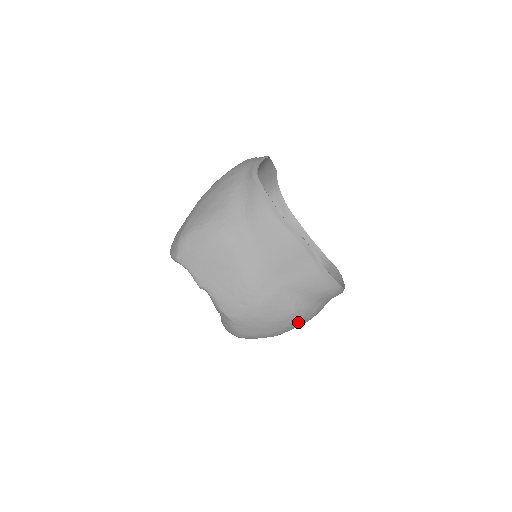
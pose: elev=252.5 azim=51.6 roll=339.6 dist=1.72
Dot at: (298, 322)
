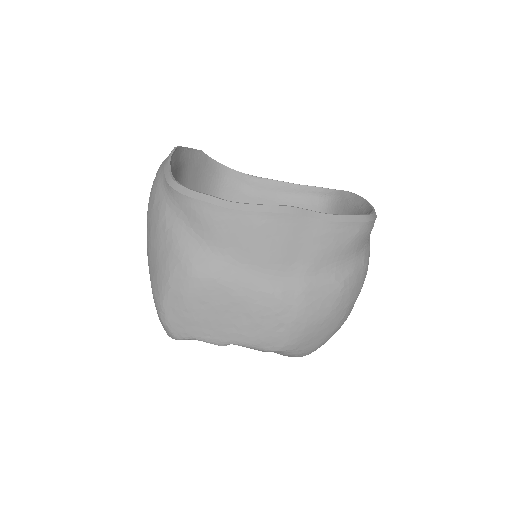
Dot at: (356, 290)
